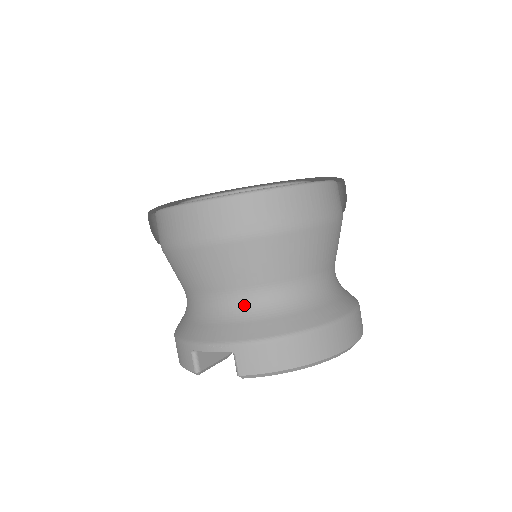
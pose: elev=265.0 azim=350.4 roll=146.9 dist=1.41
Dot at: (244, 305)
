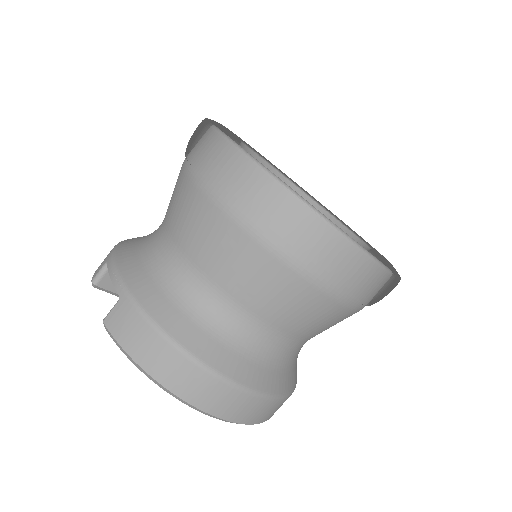
Dot at: (175, 273)
